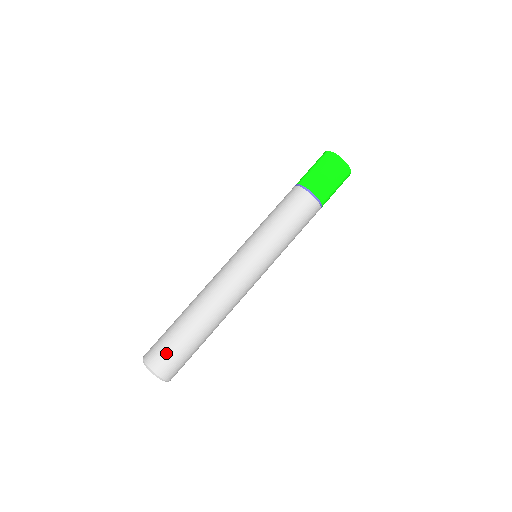
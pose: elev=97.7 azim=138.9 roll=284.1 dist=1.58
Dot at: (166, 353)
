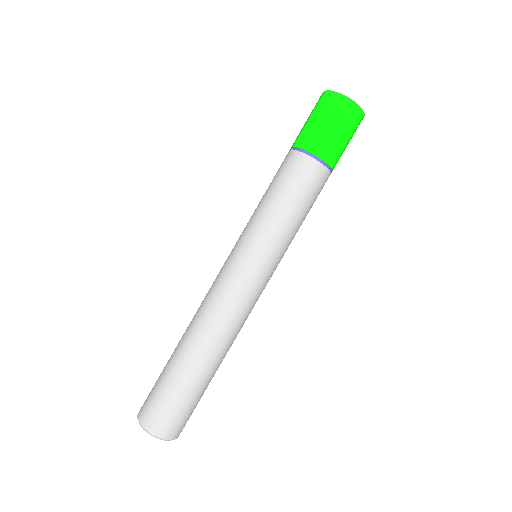
Dot at: (186, 416)
